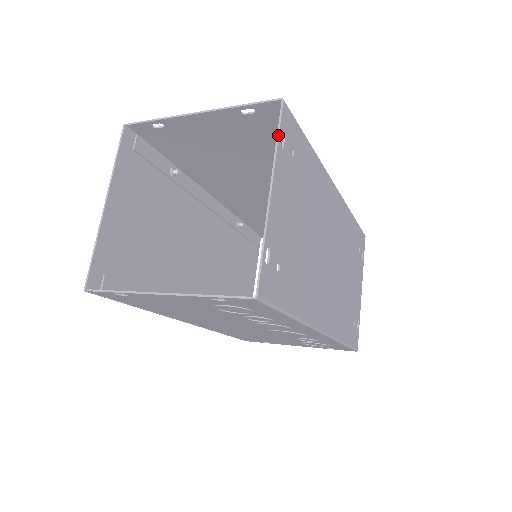
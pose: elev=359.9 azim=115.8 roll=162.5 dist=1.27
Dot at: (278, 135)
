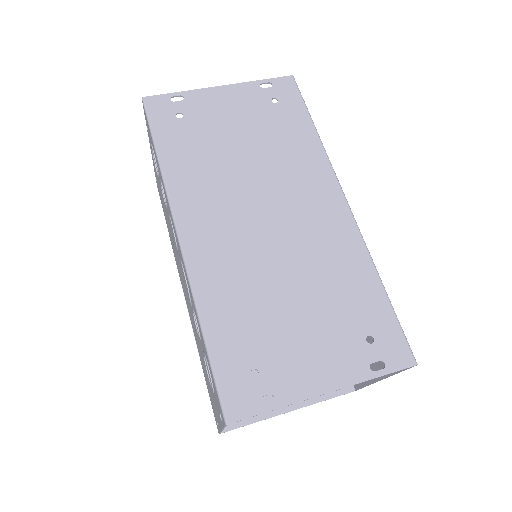
Dot at: (264, 80)
